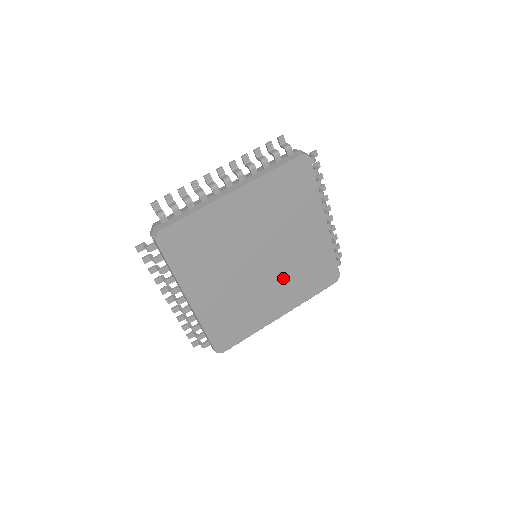
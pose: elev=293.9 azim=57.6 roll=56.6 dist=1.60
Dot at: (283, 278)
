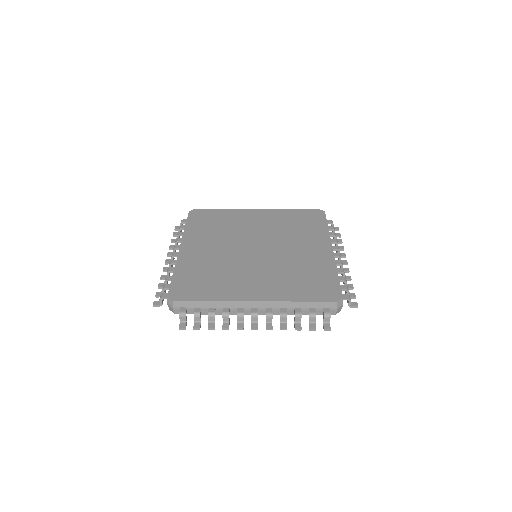
Dot at: (272, 270)
